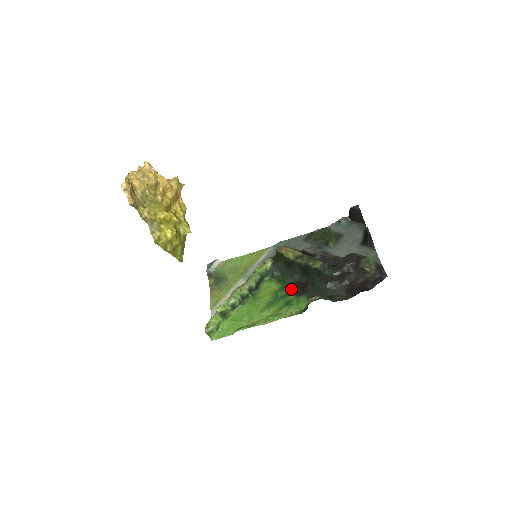
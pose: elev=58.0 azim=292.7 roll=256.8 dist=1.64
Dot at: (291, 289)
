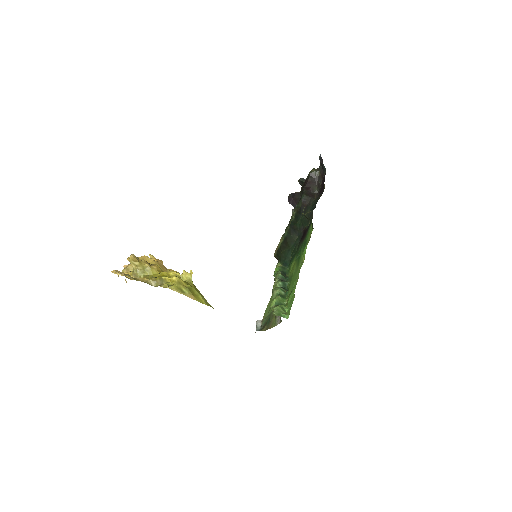
Dot at: (301, 244)
